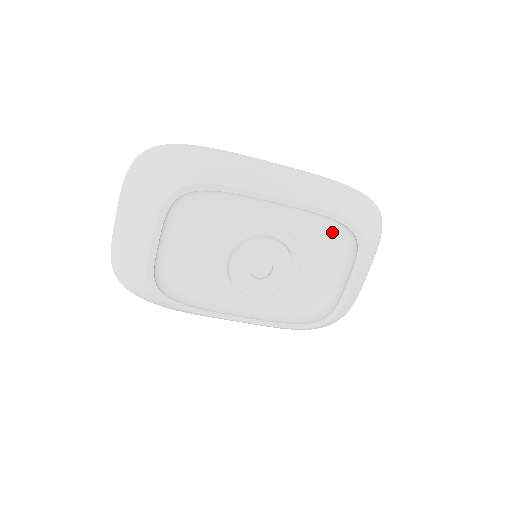
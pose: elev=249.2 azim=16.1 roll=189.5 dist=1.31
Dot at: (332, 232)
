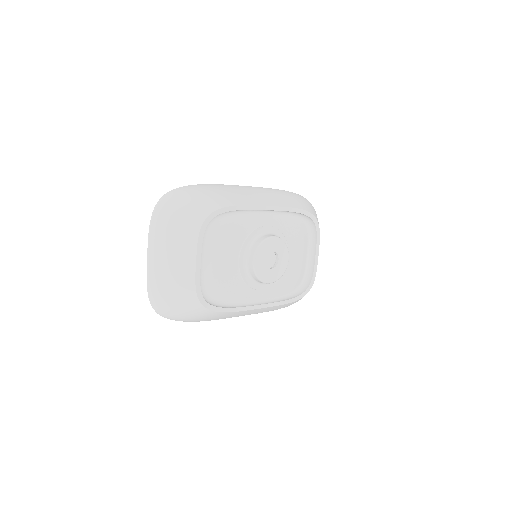
Dot at: (299, 223)
